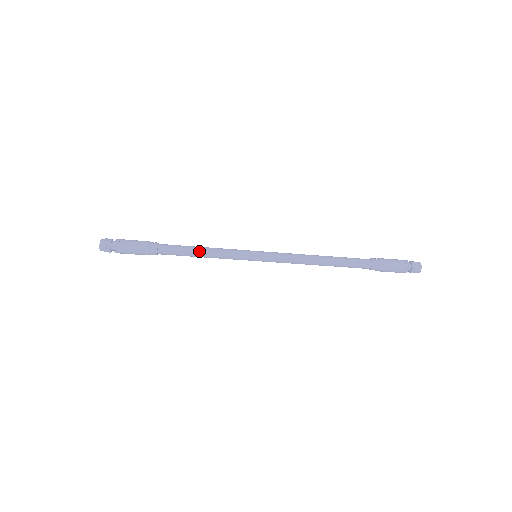
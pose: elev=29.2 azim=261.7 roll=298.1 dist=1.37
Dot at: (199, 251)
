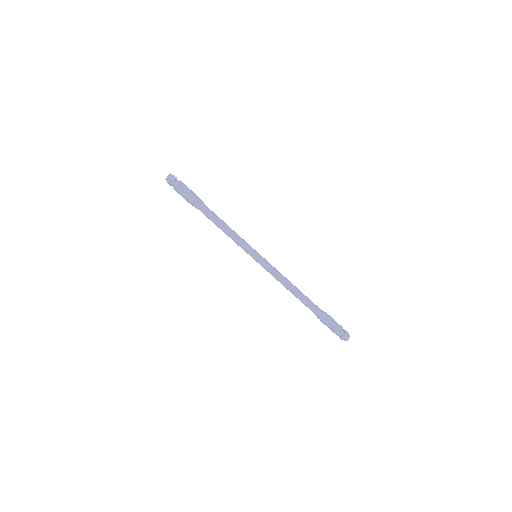
Dot at: (226, 224)
